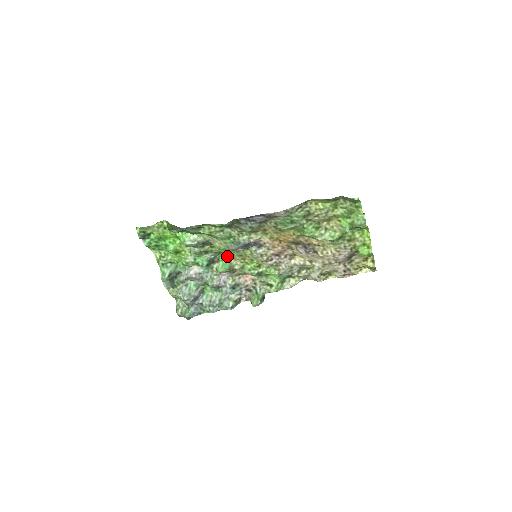
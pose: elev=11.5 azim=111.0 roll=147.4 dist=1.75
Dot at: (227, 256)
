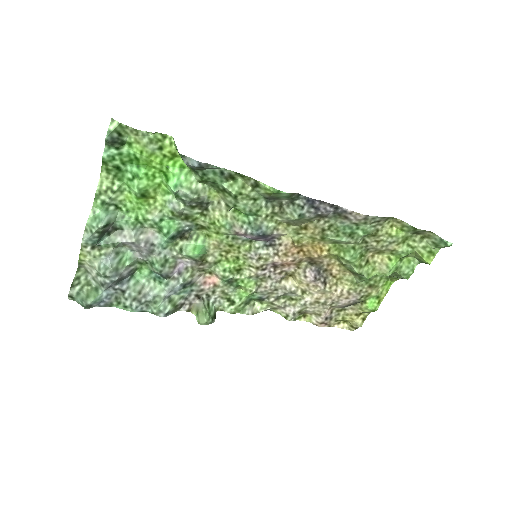
Dot at: (209, 237)
